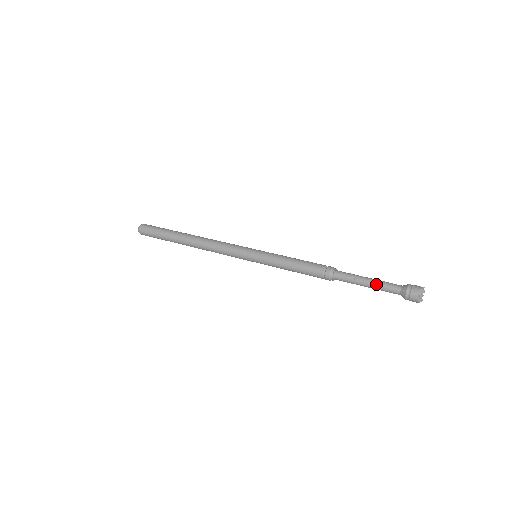
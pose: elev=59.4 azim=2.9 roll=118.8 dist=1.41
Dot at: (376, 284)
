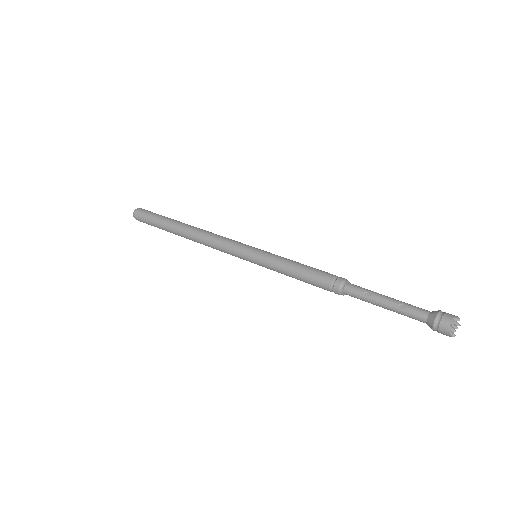
Dot at: (397, 304)
